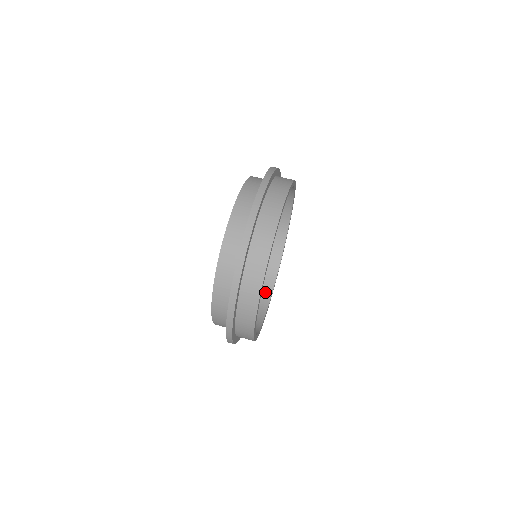
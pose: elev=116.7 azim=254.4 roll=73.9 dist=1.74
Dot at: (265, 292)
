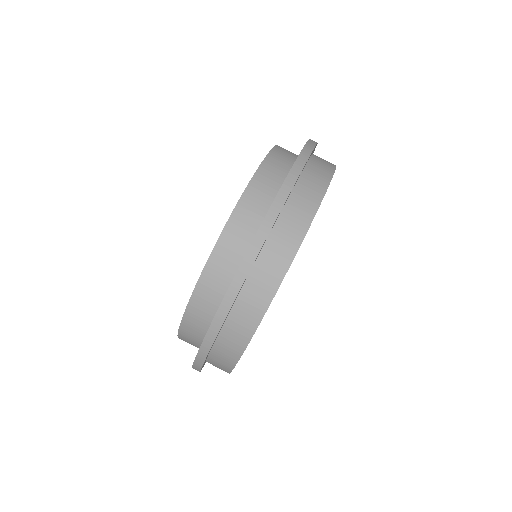
Dot at: occluded
